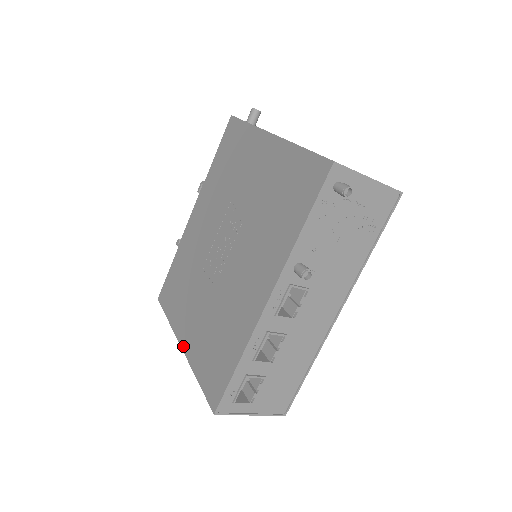
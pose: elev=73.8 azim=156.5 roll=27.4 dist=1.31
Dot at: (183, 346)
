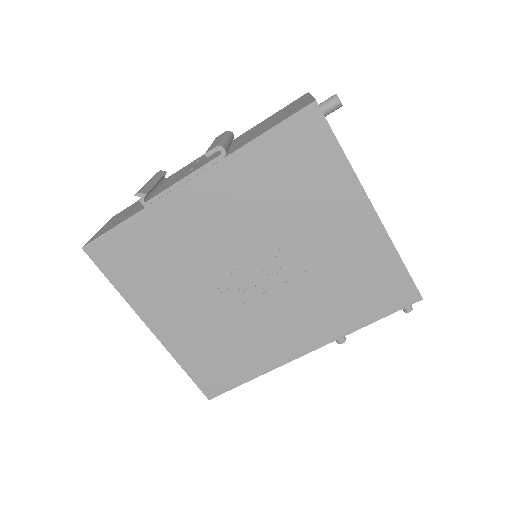
Dot at: (156, 332)
